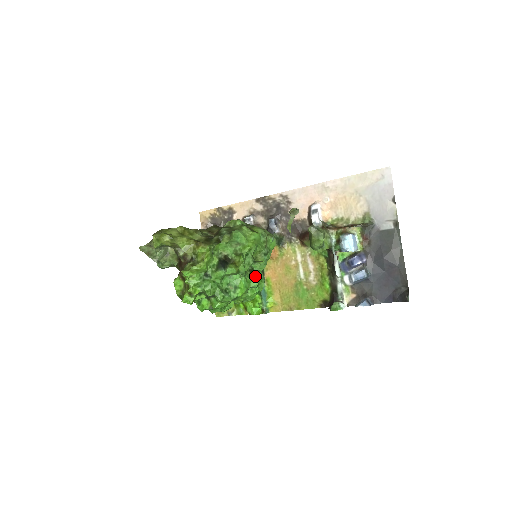
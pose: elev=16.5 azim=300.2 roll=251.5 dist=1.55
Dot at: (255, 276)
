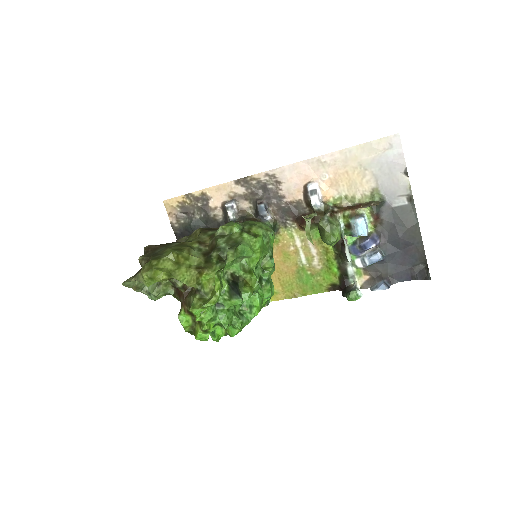
Dot at: (267, 287)
